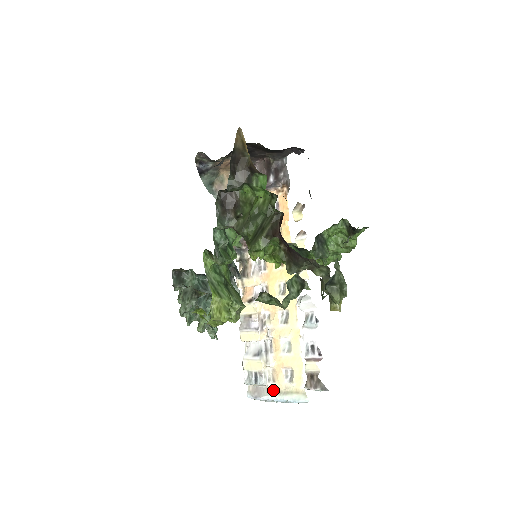
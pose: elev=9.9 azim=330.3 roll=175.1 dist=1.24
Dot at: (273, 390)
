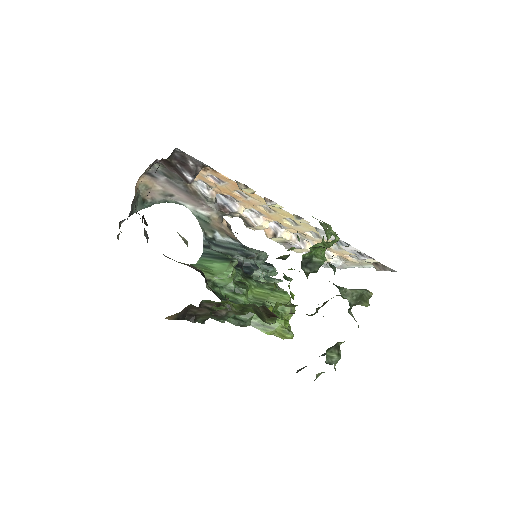
Dot at: (350, 264)
